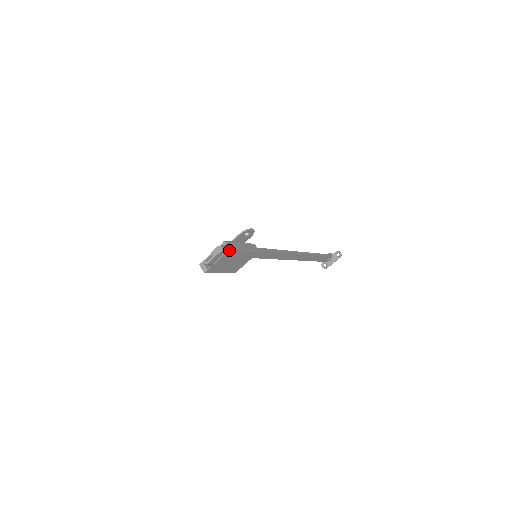
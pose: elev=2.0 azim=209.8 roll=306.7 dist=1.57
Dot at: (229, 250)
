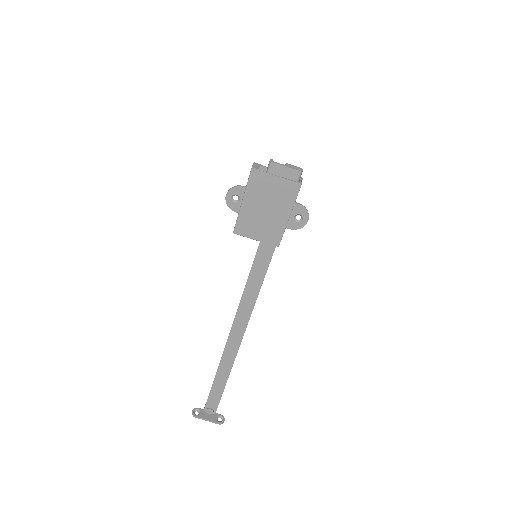
Dot at: (299, 184)
